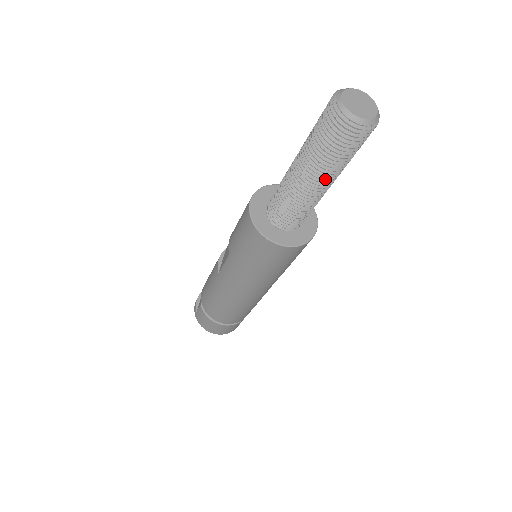
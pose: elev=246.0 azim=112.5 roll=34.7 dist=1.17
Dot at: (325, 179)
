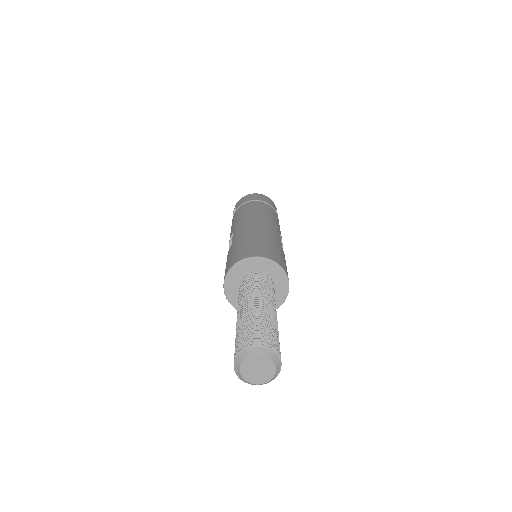
Dot at: occluded
